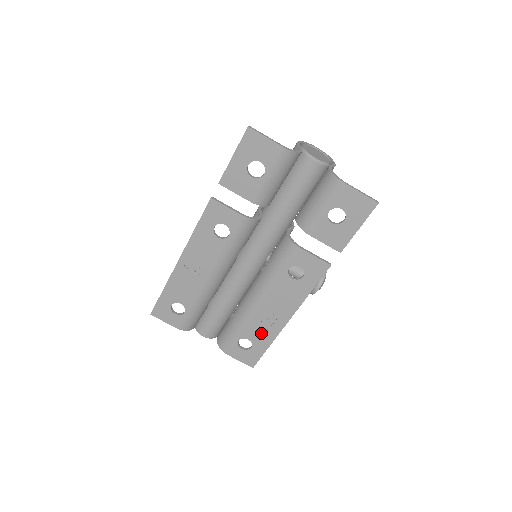
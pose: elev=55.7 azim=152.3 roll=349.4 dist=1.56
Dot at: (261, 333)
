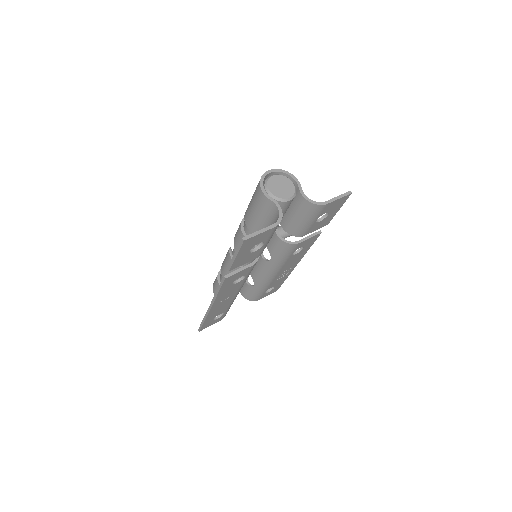
Dot at: (279, 280)
